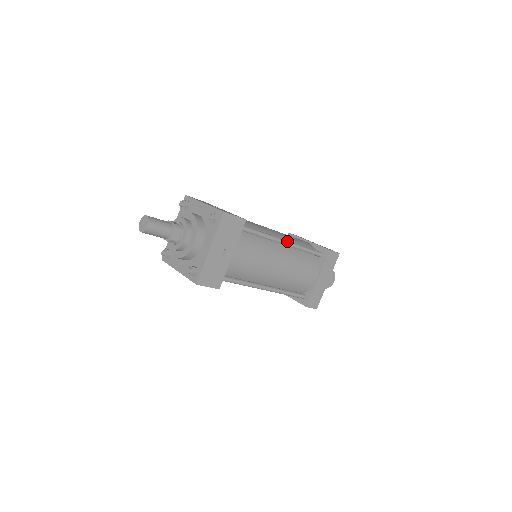
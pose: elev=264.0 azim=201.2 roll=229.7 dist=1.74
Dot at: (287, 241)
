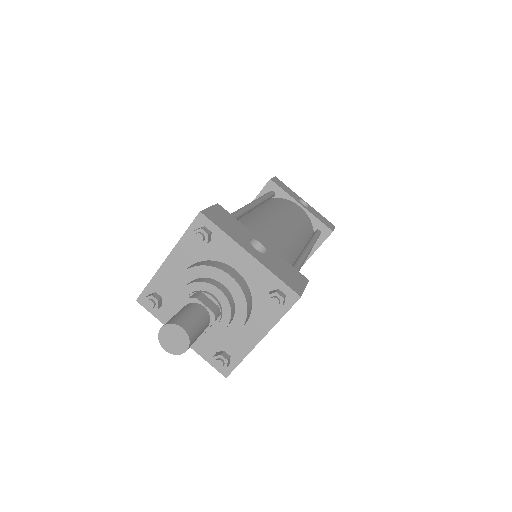
Dot at: (310, 250)
